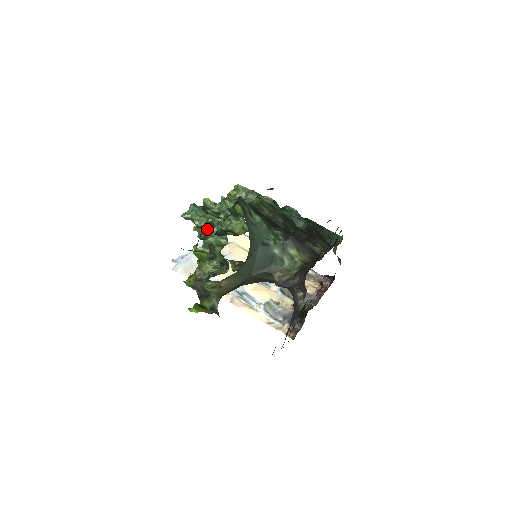
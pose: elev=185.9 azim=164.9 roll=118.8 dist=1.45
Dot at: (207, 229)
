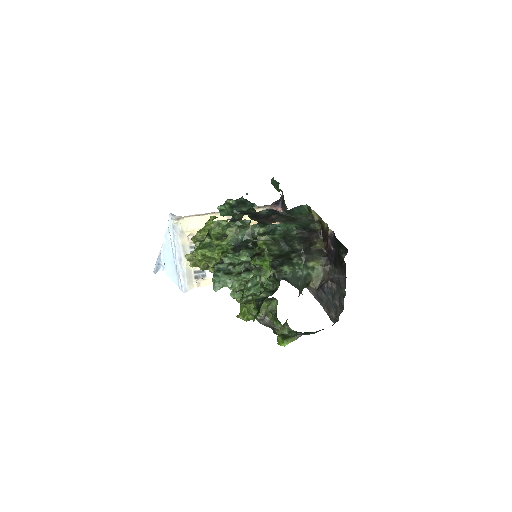
Dot at: occluded
